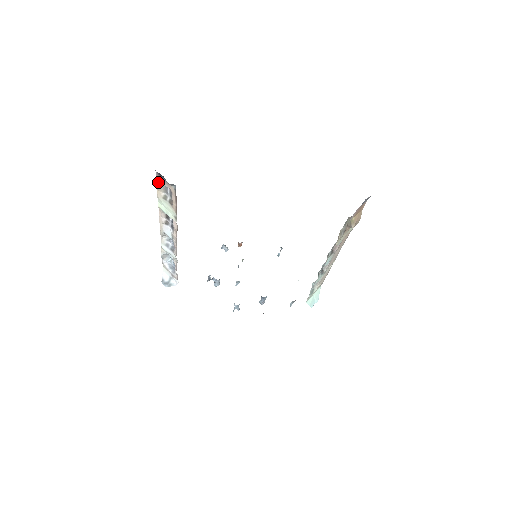
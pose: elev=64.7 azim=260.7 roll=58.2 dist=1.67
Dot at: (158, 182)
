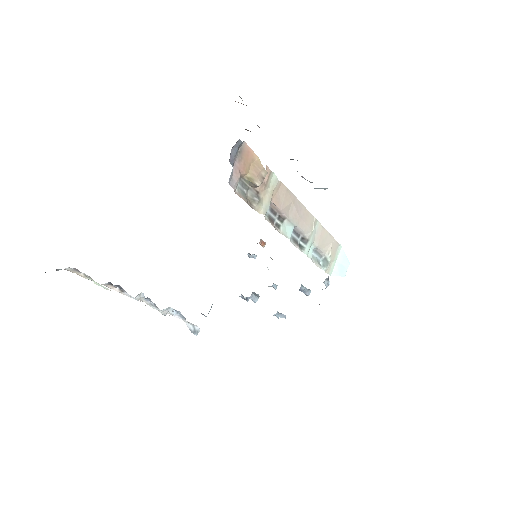
Dot at: occluded
